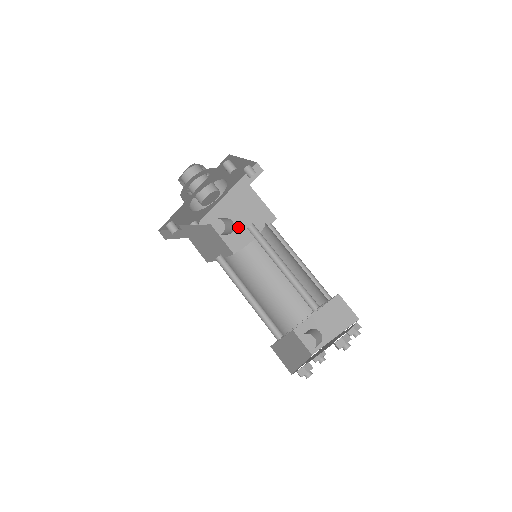
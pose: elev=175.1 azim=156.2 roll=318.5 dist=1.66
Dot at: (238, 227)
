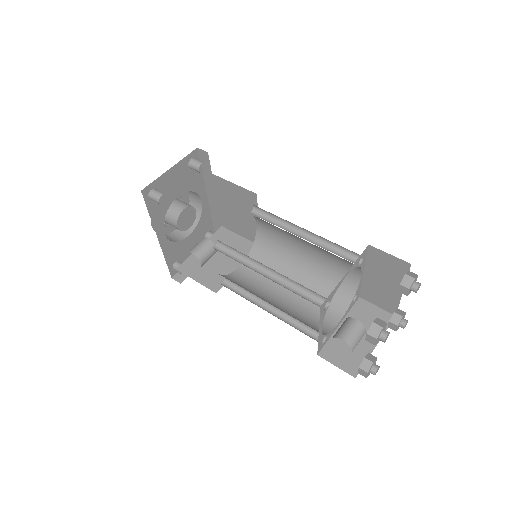
Dot at: (239, 218)
